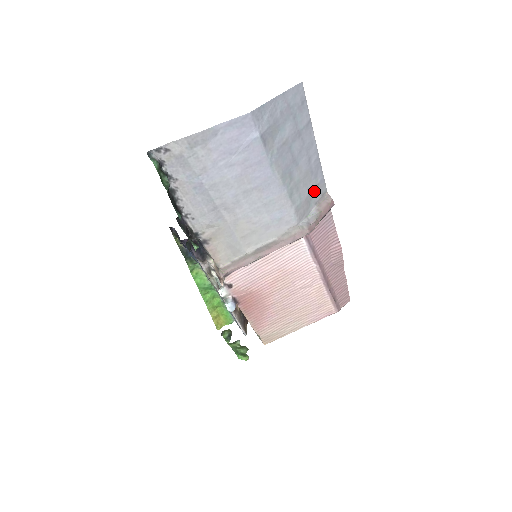
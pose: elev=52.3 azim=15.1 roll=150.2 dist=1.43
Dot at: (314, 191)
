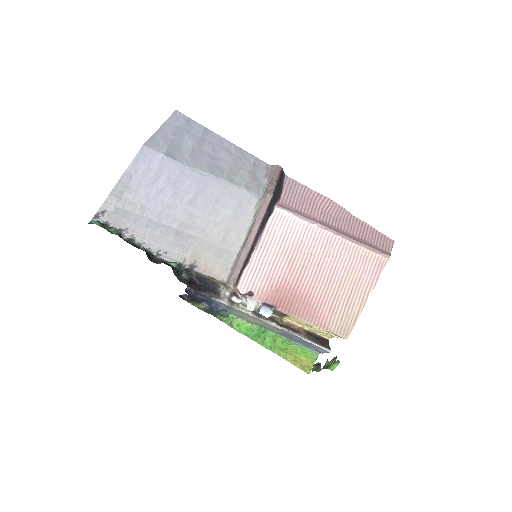
Dot at: (254, 170)
